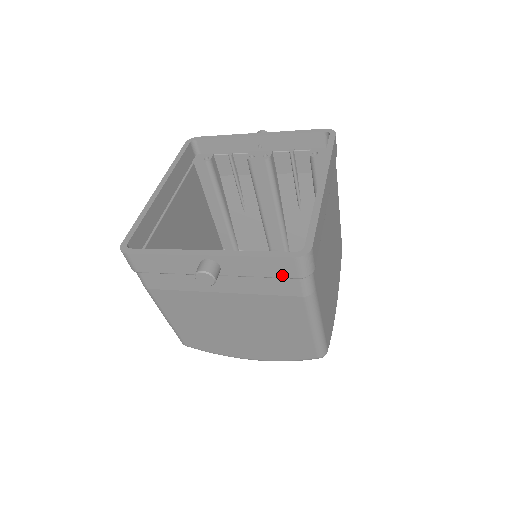
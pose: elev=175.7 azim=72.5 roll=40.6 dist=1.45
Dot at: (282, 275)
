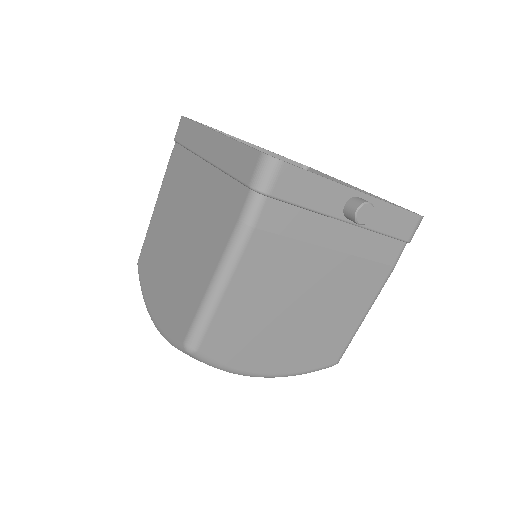
Dot at: (399, 234)
